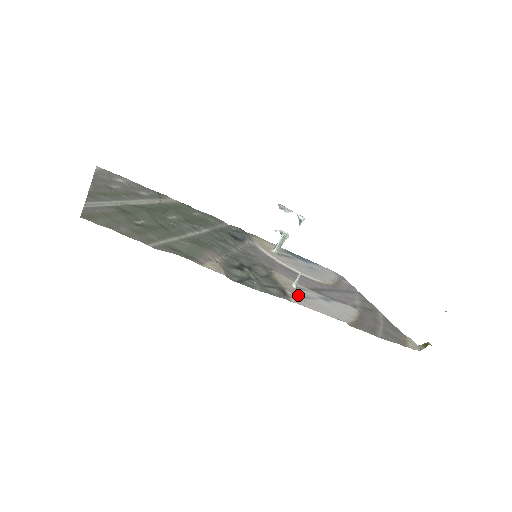
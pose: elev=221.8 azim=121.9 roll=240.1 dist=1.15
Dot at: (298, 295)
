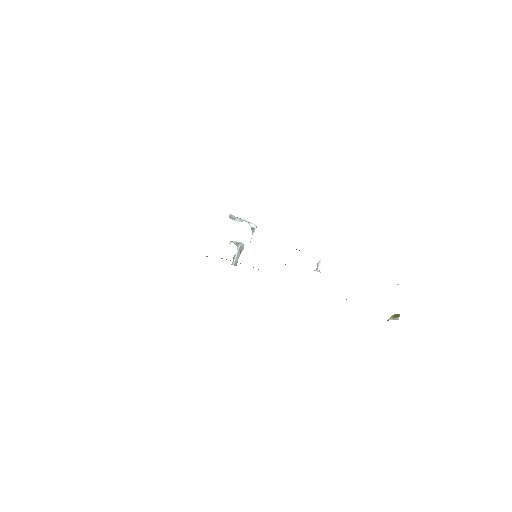
Dot at: occluded
